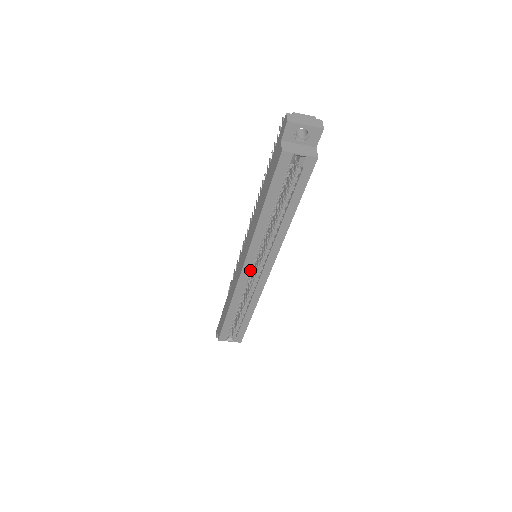
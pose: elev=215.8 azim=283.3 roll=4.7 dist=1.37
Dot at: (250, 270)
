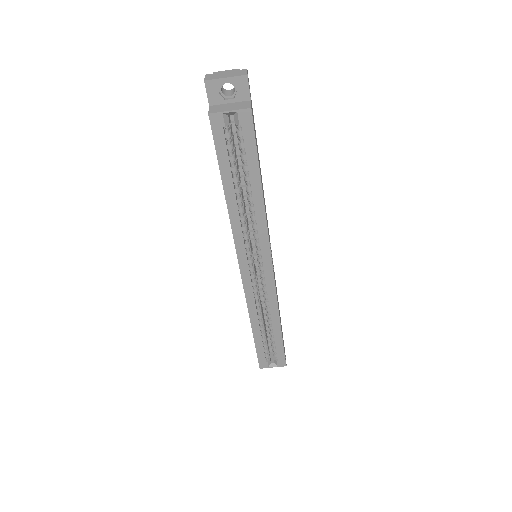
Dot at: (251, 272)
